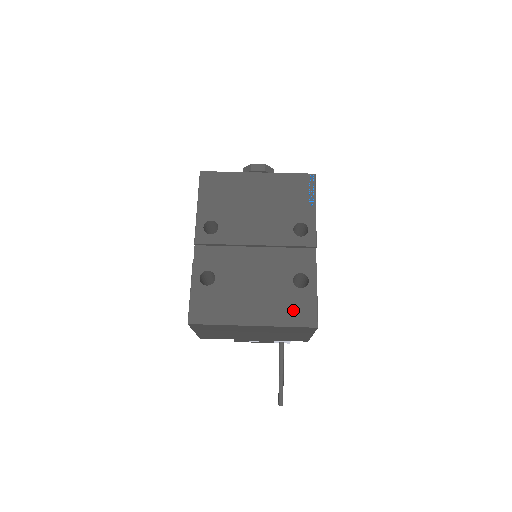
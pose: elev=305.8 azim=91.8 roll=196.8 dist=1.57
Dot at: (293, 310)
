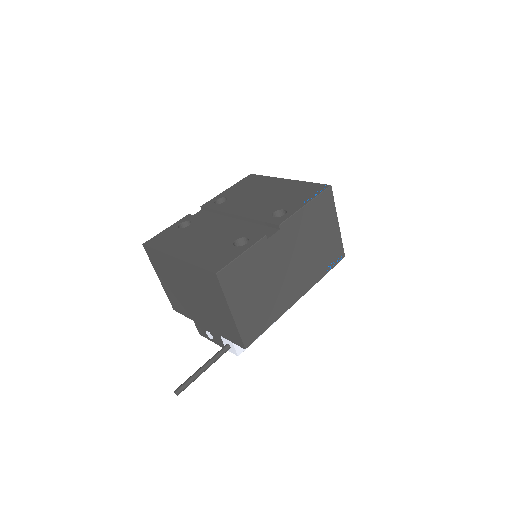
Dot at: (213, 257)
